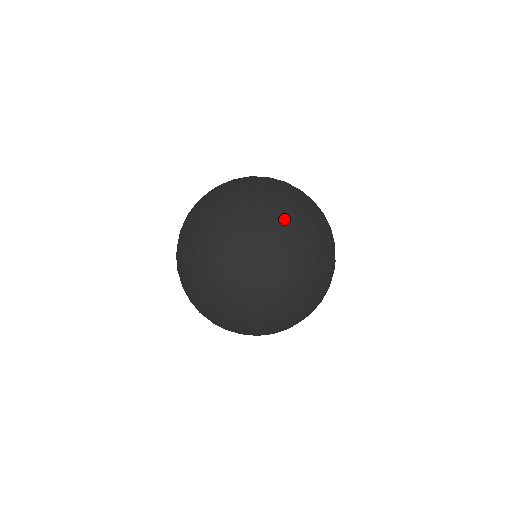
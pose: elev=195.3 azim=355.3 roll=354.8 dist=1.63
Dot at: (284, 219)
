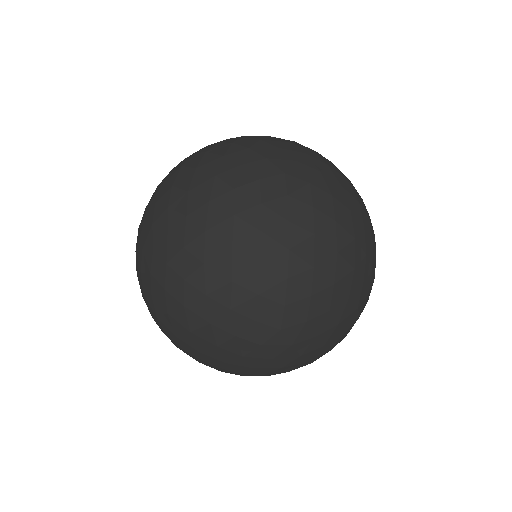
Dot at: (363, 278)
